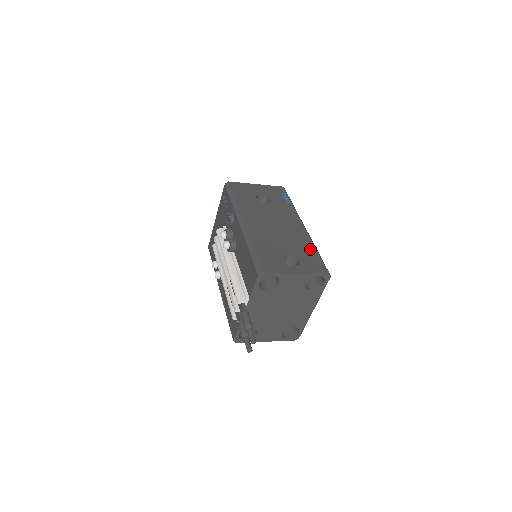
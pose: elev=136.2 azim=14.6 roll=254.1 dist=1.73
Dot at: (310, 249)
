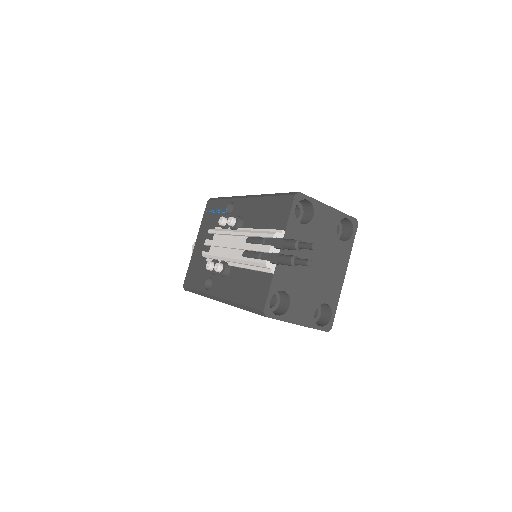
Dot at: occluded
